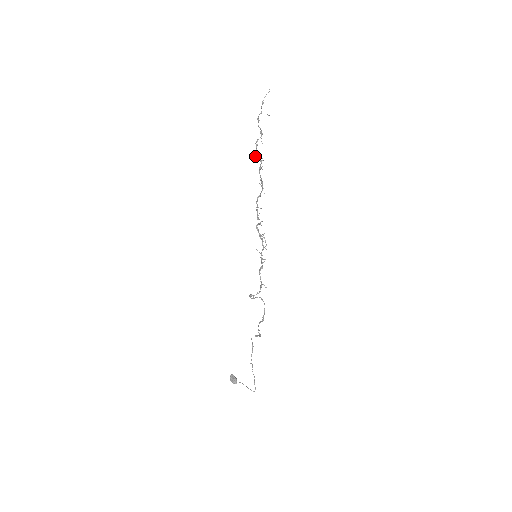
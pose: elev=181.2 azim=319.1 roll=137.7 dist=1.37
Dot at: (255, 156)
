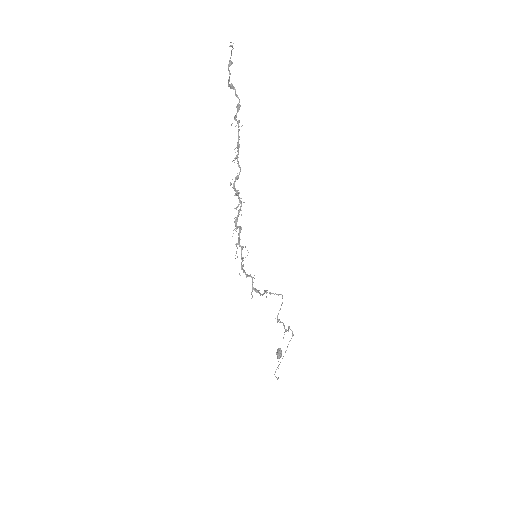
Dot at: (239, 137)
